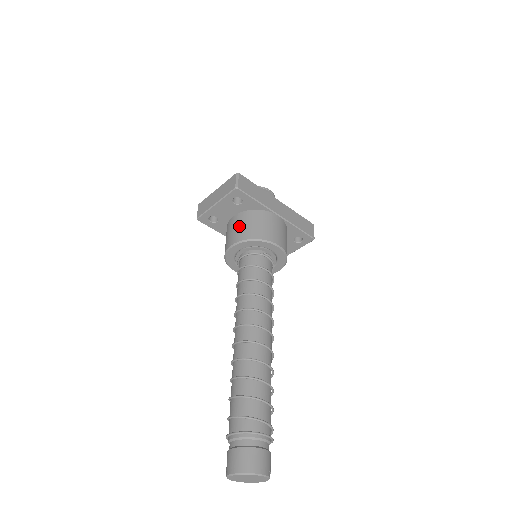
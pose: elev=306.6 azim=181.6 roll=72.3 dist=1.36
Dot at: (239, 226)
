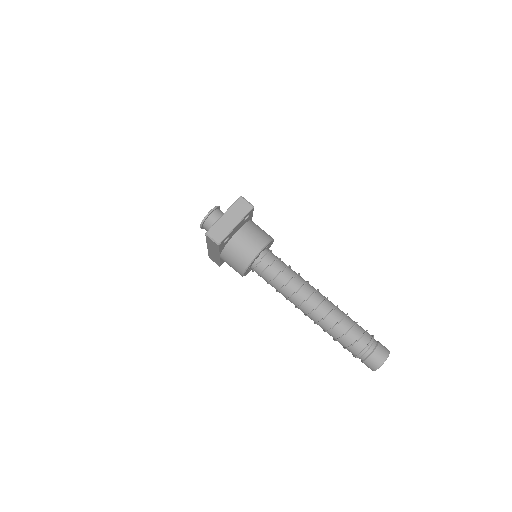
Dot at: (252, 236)
